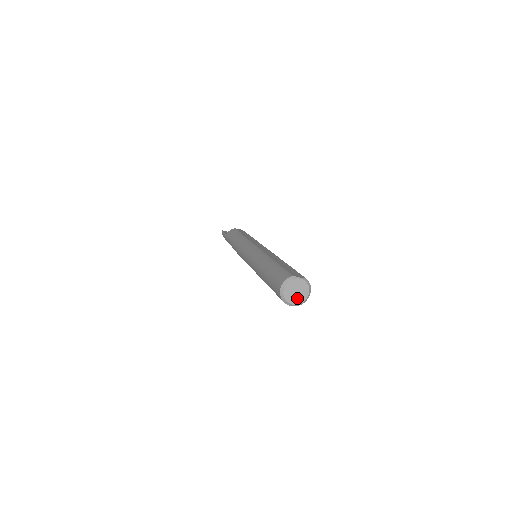
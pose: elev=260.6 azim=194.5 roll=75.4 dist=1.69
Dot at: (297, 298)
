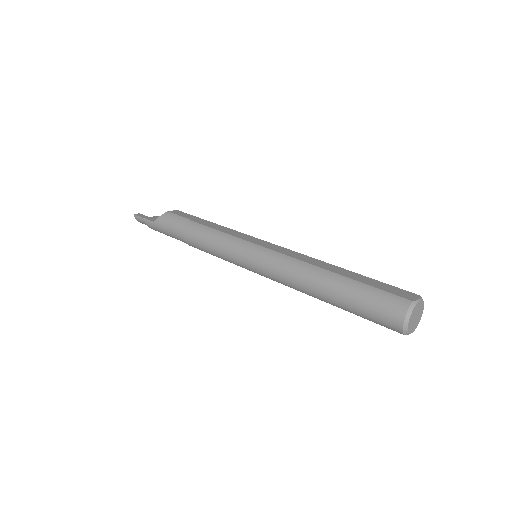
Dot at: (416, 323)
